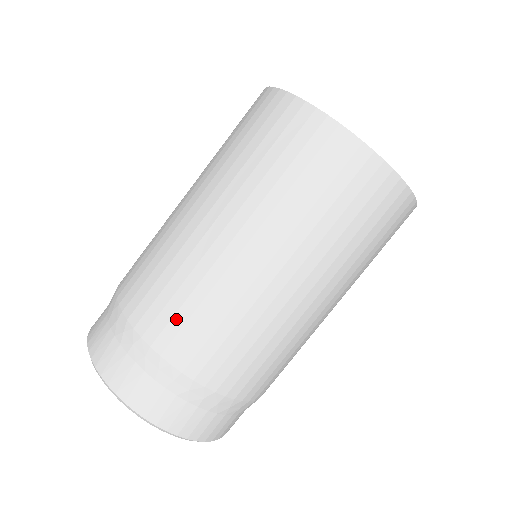
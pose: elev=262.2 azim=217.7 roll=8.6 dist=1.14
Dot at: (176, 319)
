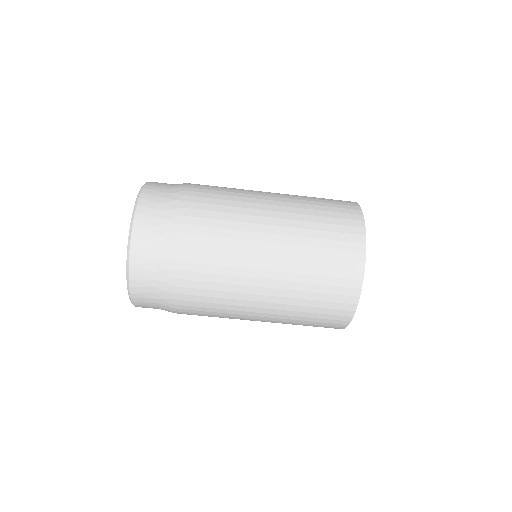
Dot at: (198, 314)
